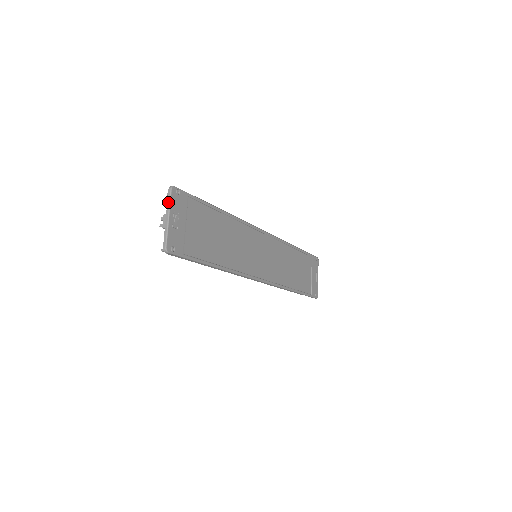
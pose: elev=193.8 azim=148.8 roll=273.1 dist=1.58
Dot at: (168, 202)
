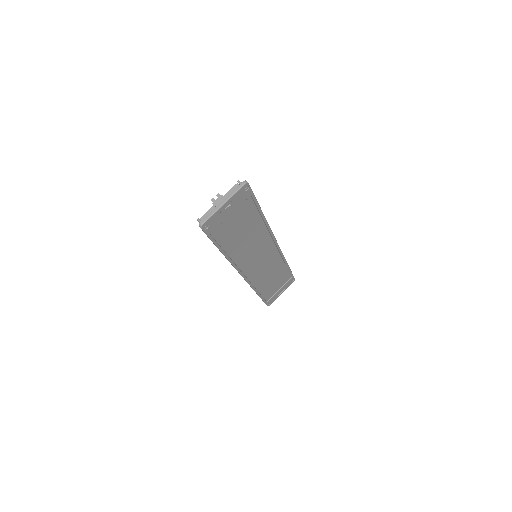
Dot at: (234, 192)
